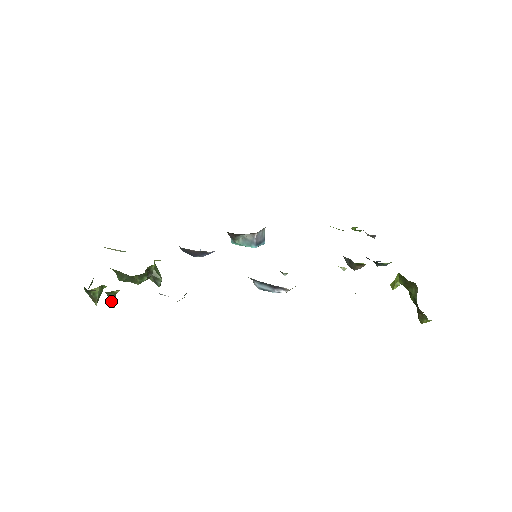
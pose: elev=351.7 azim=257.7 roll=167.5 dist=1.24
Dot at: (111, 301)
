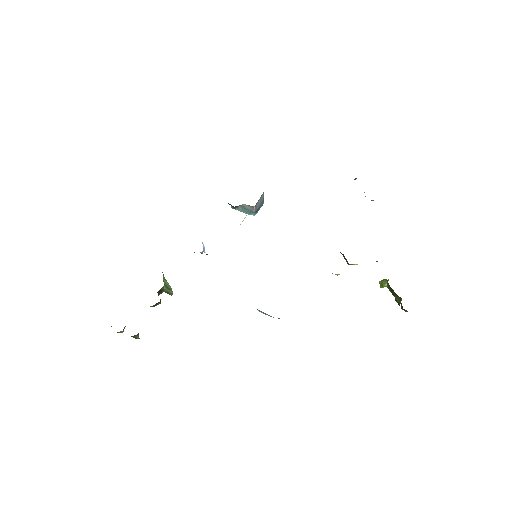
Dot at: (135, 338)
